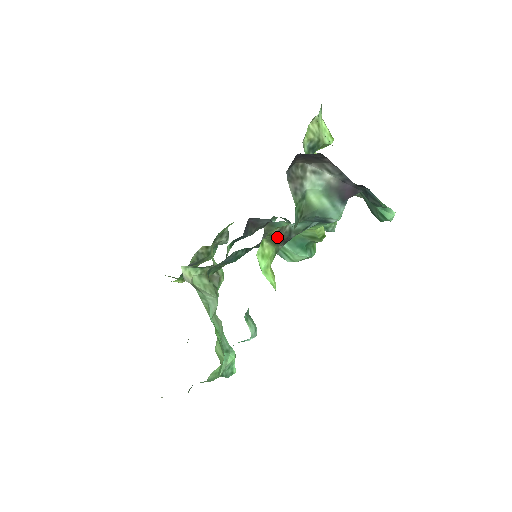
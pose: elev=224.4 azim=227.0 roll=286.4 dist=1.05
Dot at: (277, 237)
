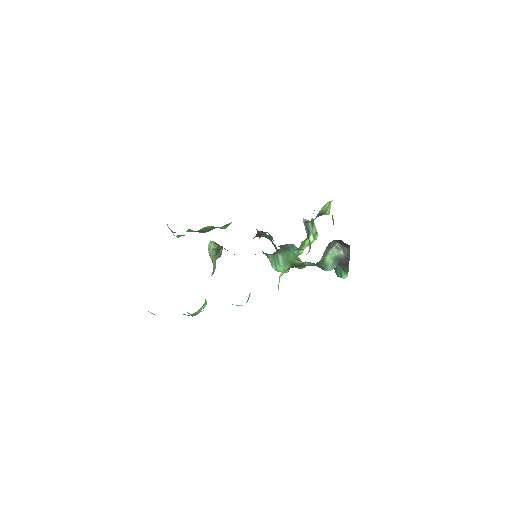
Dot at: (296, 265)
